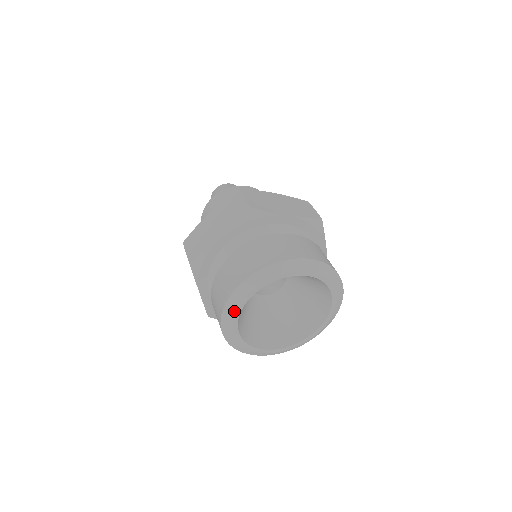
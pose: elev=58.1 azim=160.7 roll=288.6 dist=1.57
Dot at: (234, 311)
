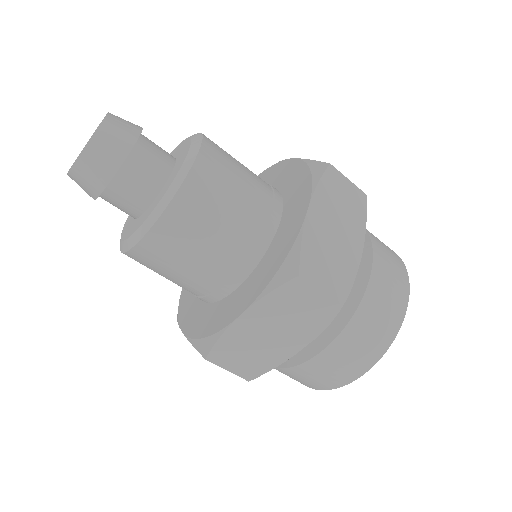
Dot at: occluded
